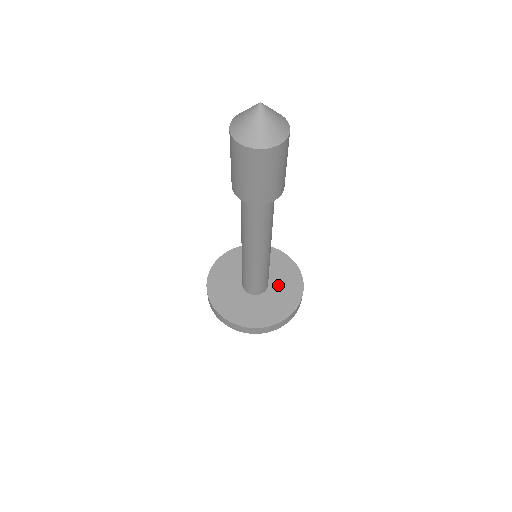
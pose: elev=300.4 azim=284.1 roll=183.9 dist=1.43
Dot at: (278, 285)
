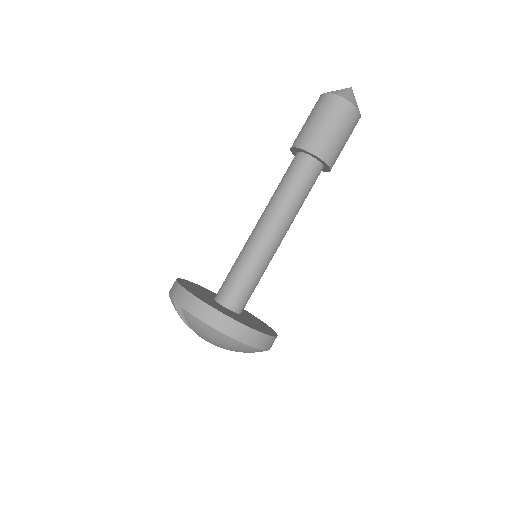
Dot at: (246, 319)
